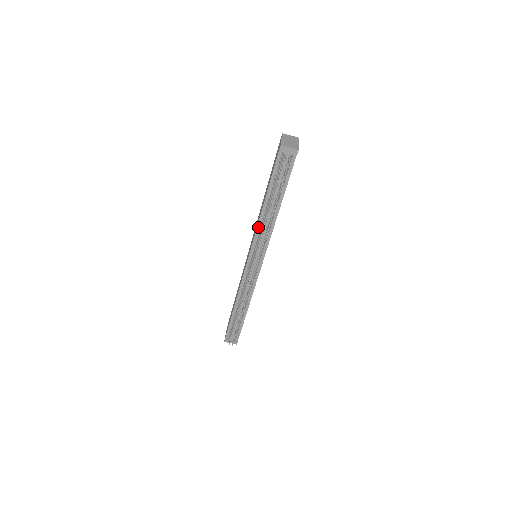
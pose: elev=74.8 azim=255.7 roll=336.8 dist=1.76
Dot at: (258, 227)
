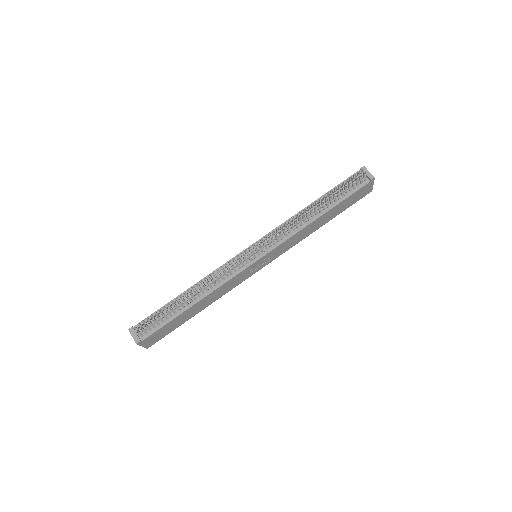
Dot at: occluded
